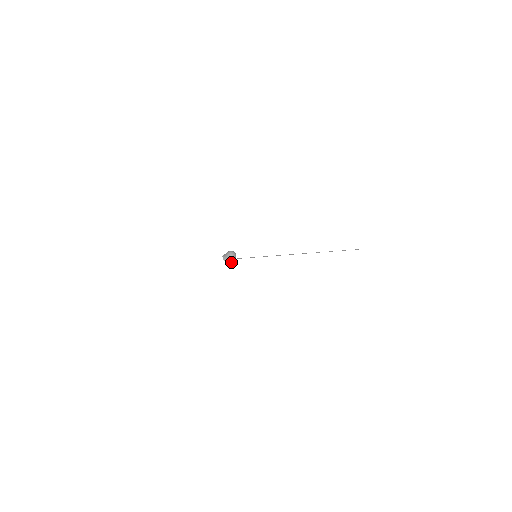
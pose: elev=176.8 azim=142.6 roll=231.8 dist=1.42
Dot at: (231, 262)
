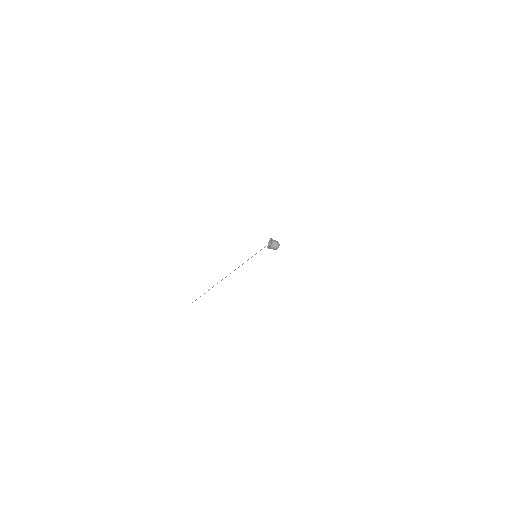
Dot at: (271, 248)
